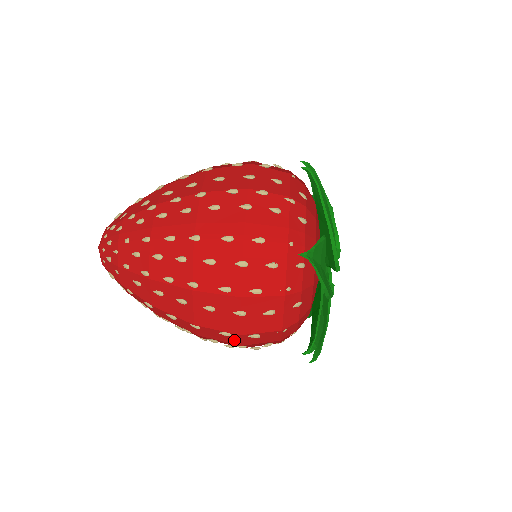
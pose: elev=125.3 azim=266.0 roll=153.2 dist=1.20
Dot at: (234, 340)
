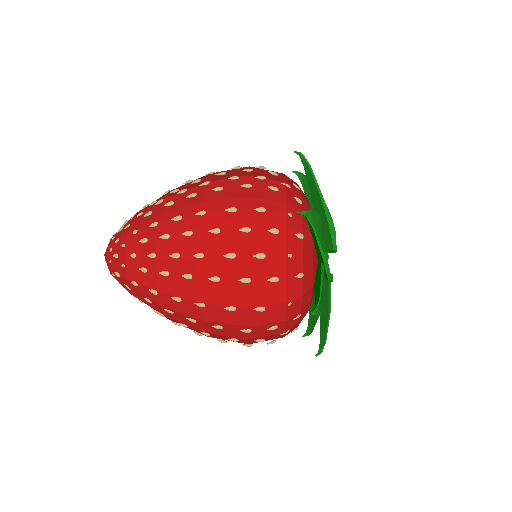
Dot at: (239, 318)
